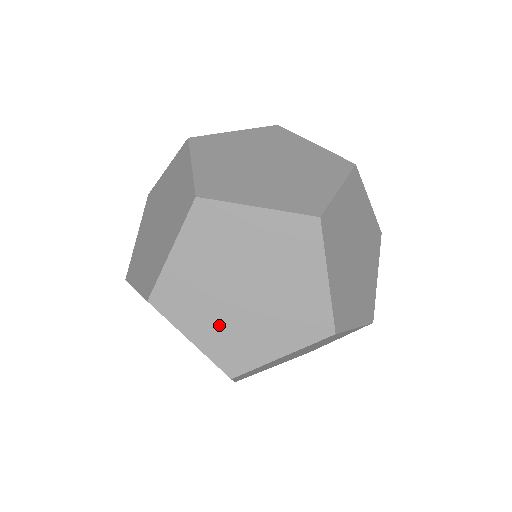
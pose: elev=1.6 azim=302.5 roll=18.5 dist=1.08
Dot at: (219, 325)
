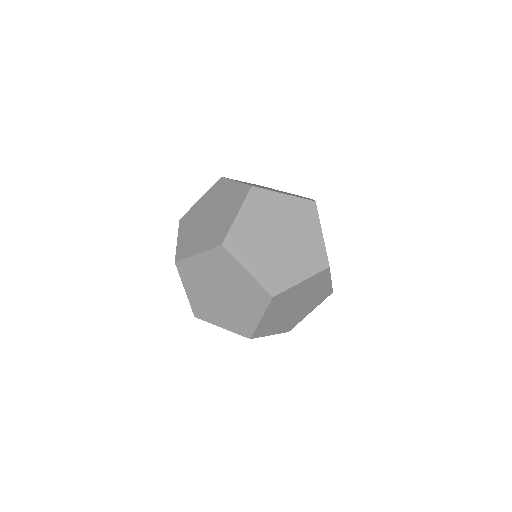
Dot at: occluded
